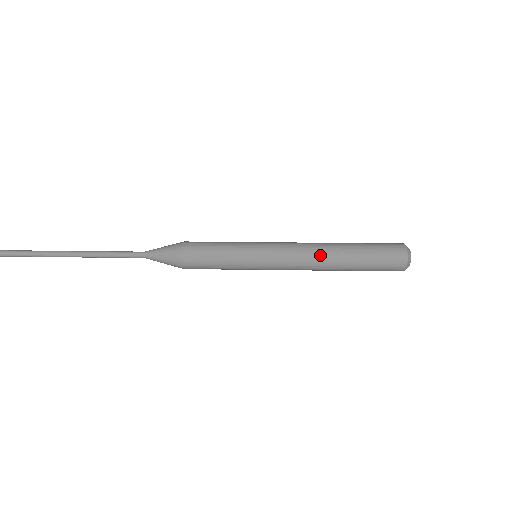
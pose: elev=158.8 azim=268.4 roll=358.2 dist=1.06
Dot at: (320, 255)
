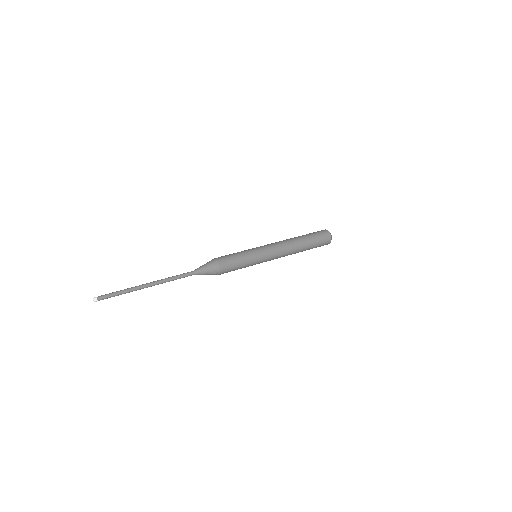
Dot at: (290, 244)
